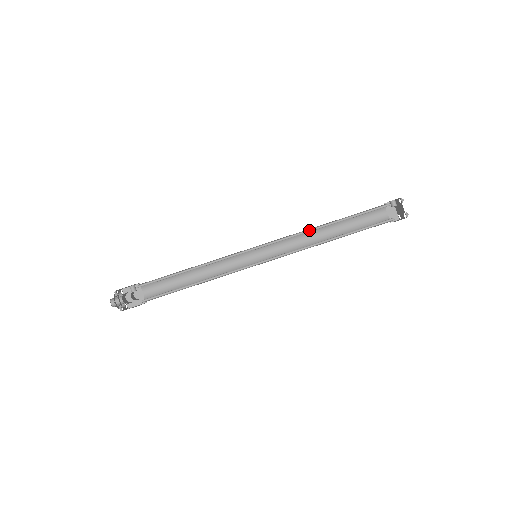
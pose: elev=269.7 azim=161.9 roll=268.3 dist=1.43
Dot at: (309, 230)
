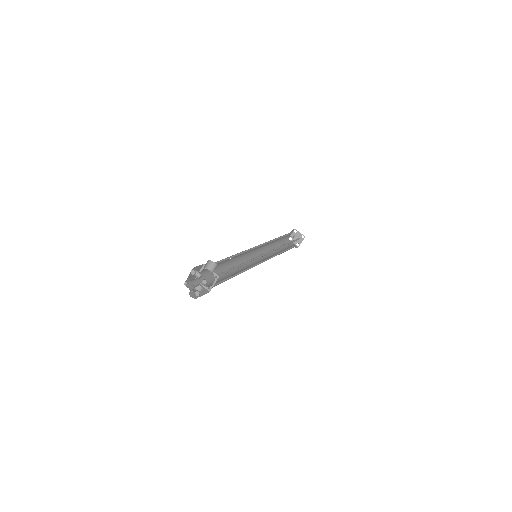
Dot at: (271, 241)
